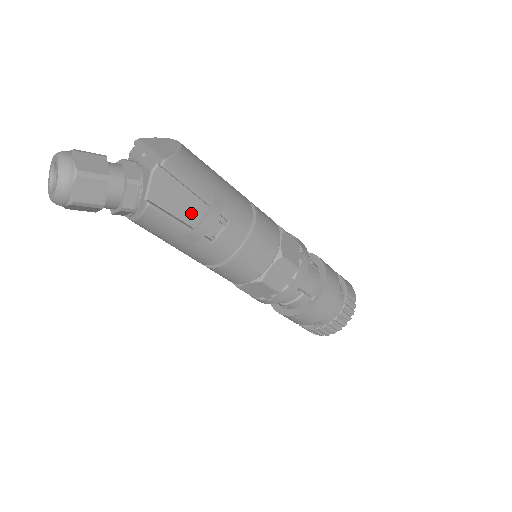
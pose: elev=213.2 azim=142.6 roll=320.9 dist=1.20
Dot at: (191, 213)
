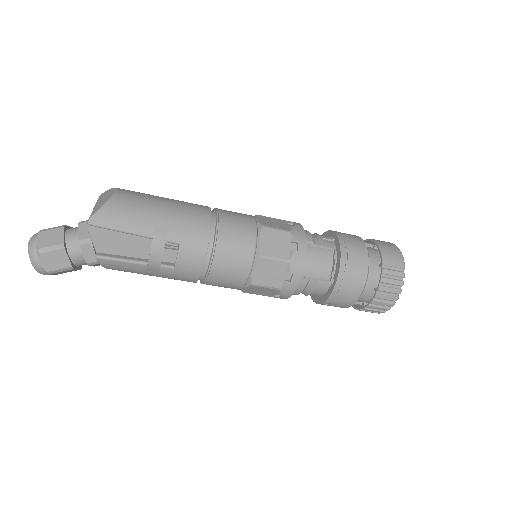
Dot at: (144, 249)
